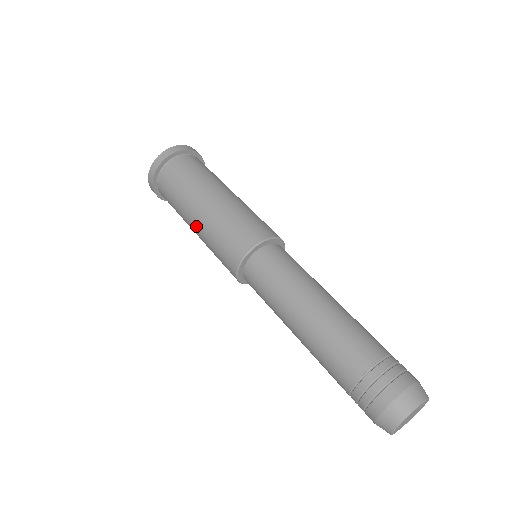
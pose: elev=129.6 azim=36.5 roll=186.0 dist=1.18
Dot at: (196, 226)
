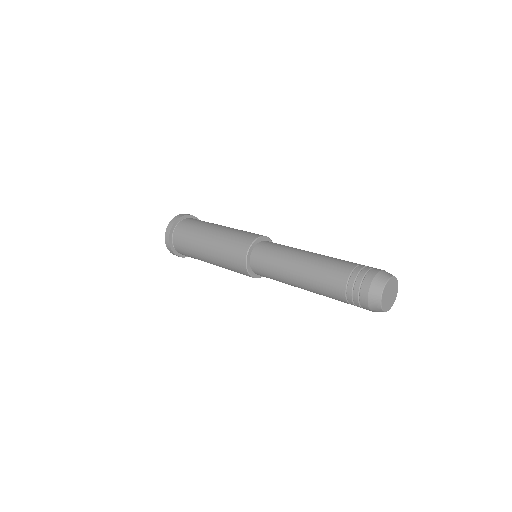
Dot at: (212, 262)
